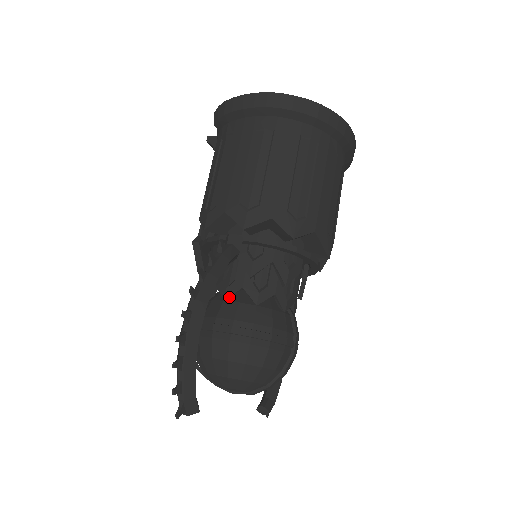
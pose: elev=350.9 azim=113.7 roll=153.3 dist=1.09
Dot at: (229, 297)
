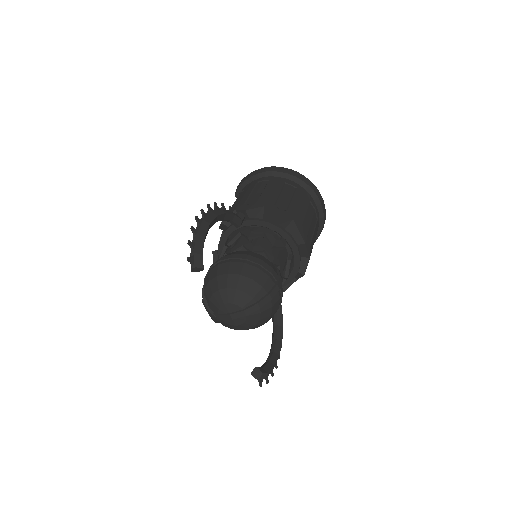
Dot at: (233, 251)
